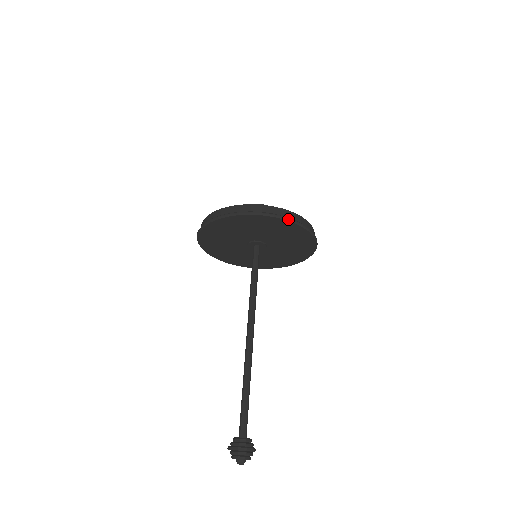
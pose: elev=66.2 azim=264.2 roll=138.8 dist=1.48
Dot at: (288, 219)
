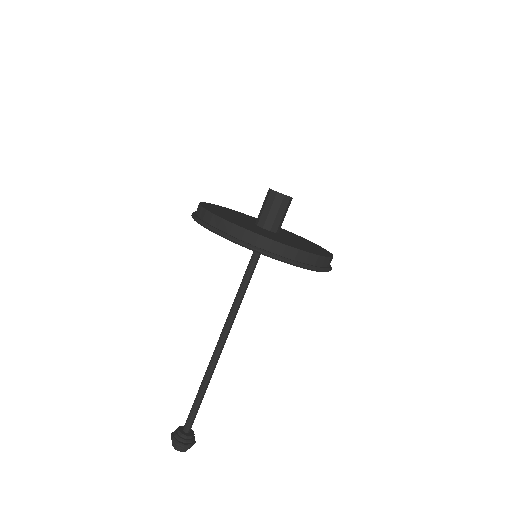
Dot at: (325, 271)
